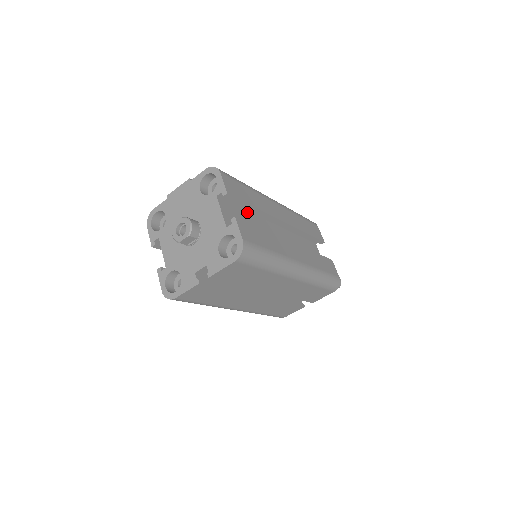
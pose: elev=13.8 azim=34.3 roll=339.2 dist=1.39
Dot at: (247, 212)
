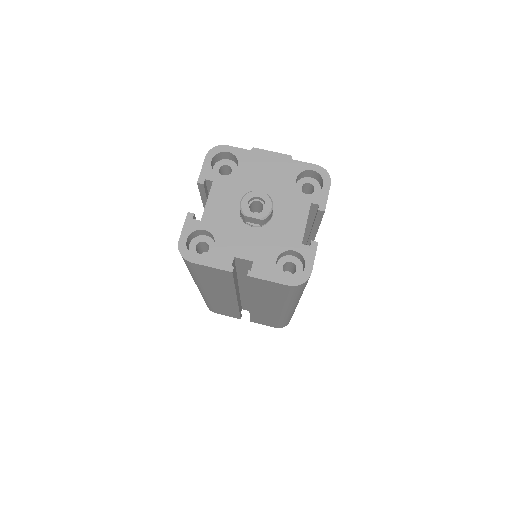
Dot at: occluded
